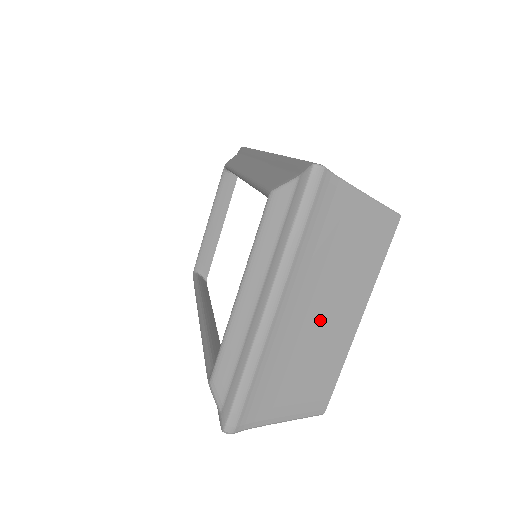
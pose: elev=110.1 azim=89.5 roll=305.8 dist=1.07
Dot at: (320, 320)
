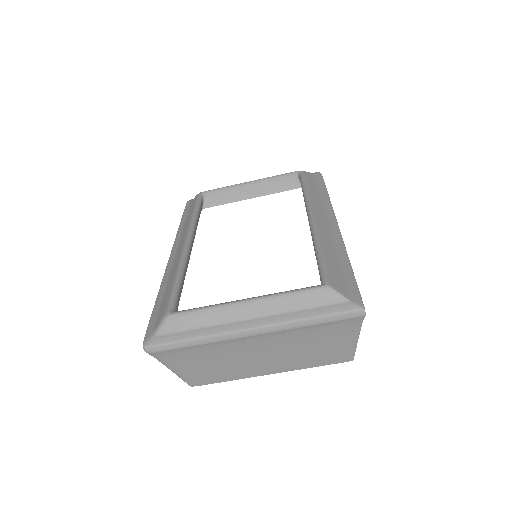
Dot at: (258, 357)
